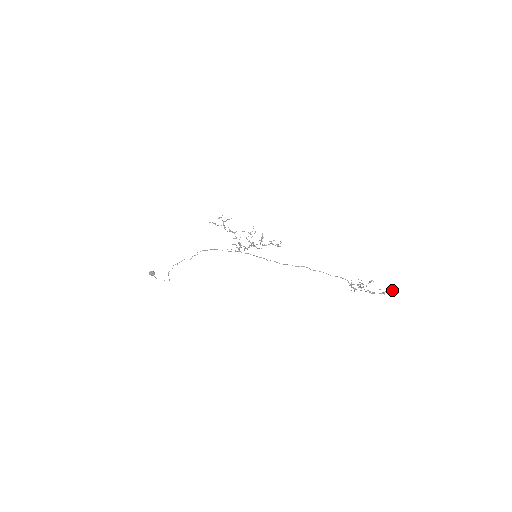
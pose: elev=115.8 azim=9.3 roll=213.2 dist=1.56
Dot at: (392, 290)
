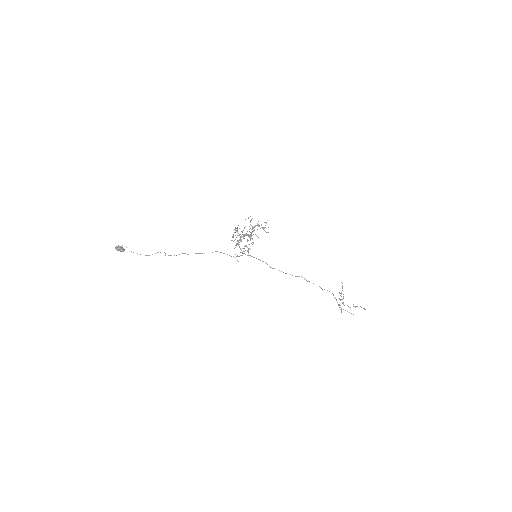
Dot at: (363, 308)
